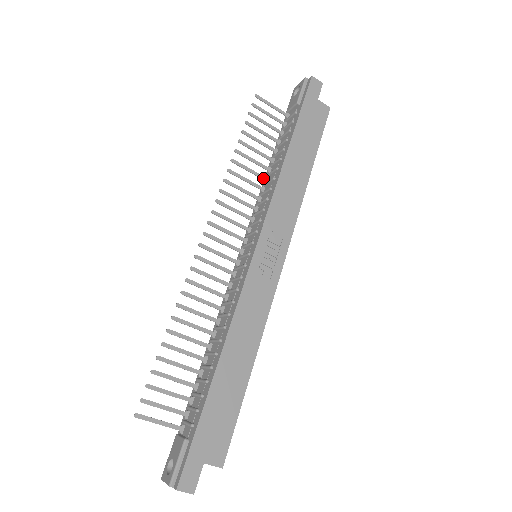
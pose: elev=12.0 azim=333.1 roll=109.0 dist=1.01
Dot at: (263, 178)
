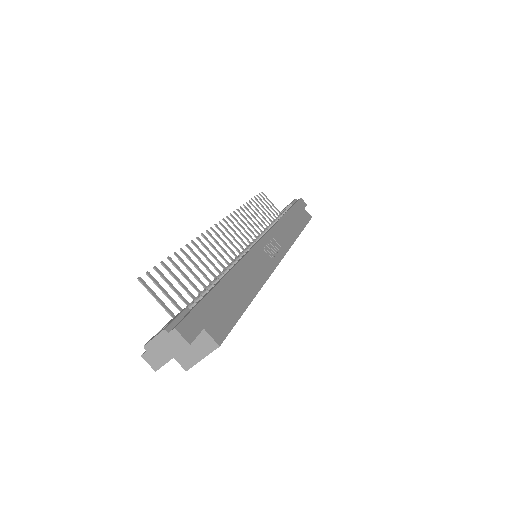
Dot at: (263, 227)
